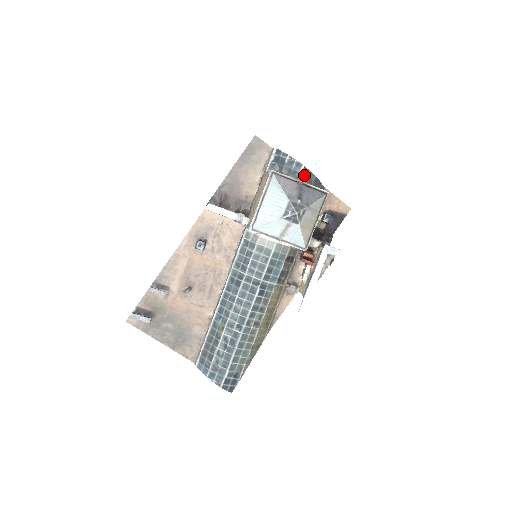
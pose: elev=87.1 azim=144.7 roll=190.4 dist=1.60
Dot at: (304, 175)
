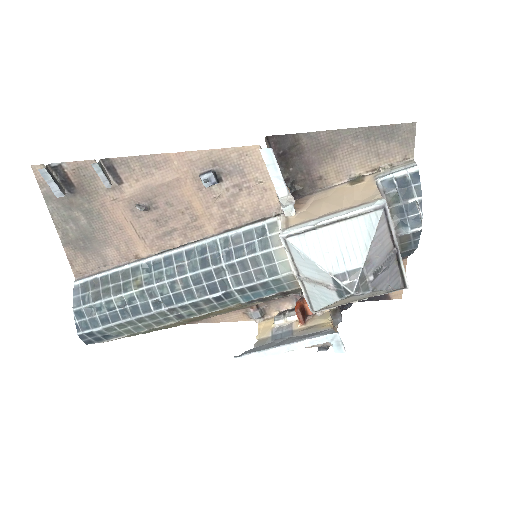
Dot at: (408, 237)
